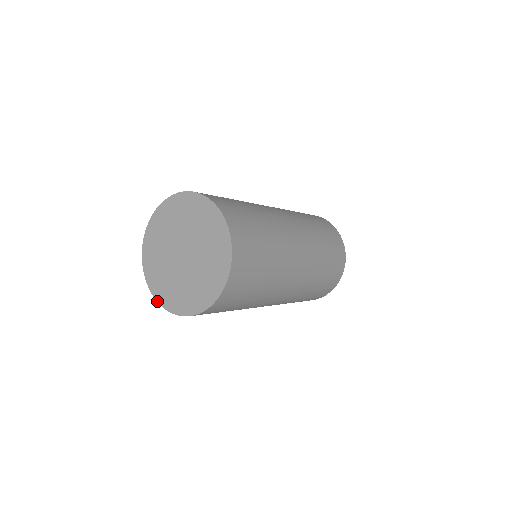
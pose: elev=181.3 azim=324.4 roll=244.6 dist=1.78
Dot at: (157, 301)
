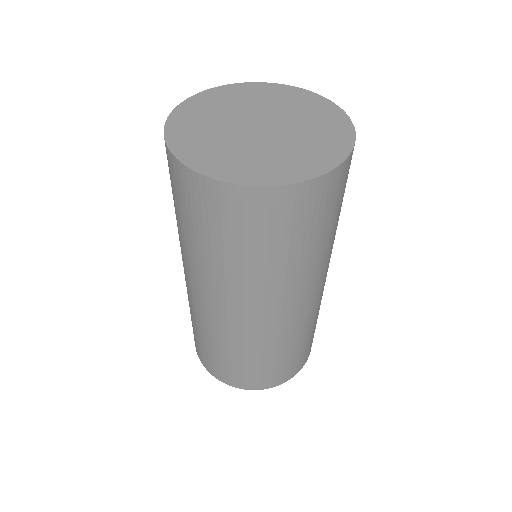
Dot at: (166, 139)
